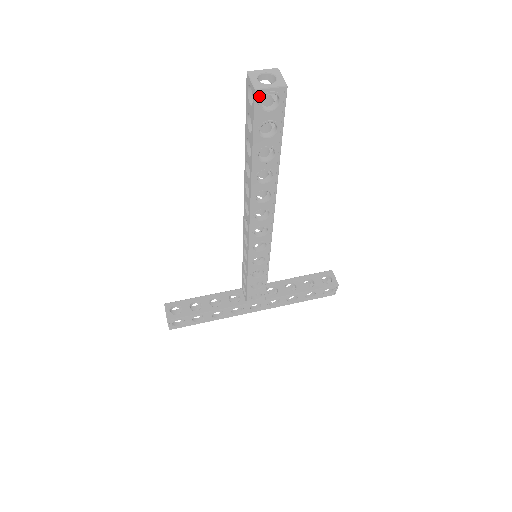
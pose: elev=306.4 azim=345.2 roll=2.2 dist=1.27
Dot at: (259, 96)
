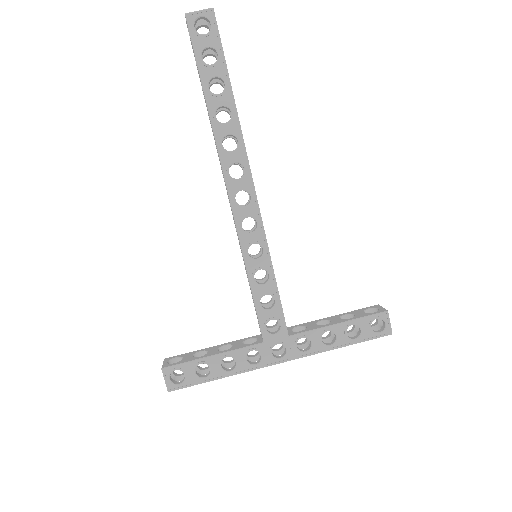
Dot at: (191, 20)
